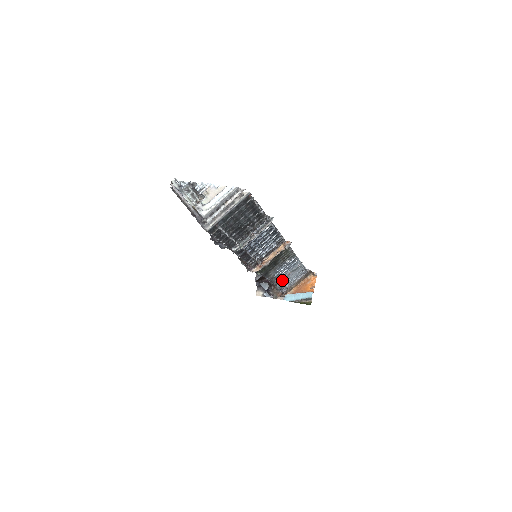
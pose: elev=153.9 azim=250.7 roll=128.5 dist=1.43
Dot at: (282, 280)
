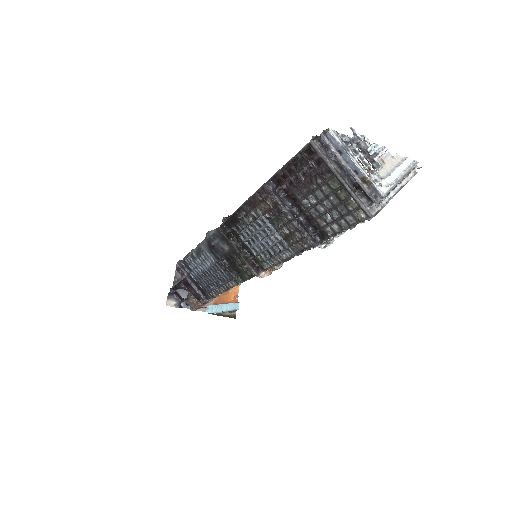
Dot at: occluded
